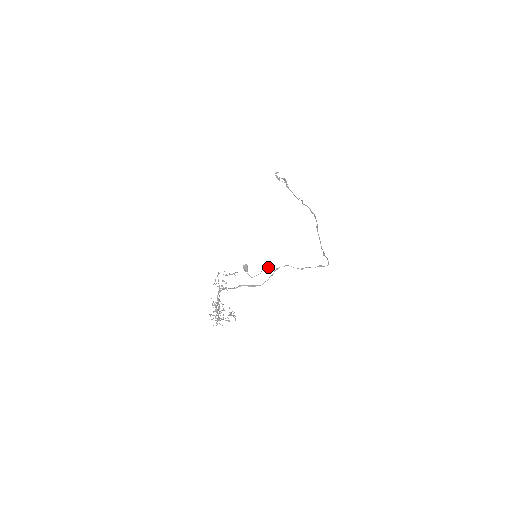
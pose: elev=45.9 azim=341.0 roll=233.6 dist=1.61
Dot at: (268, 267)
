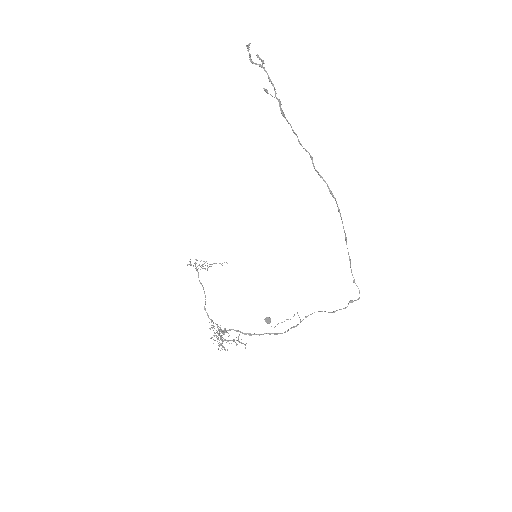
Dot at: occluded
